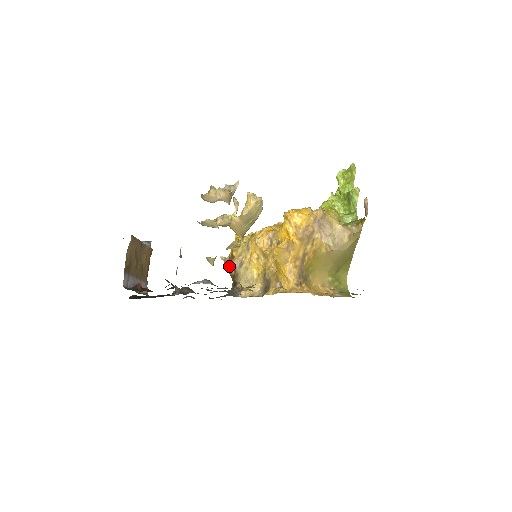
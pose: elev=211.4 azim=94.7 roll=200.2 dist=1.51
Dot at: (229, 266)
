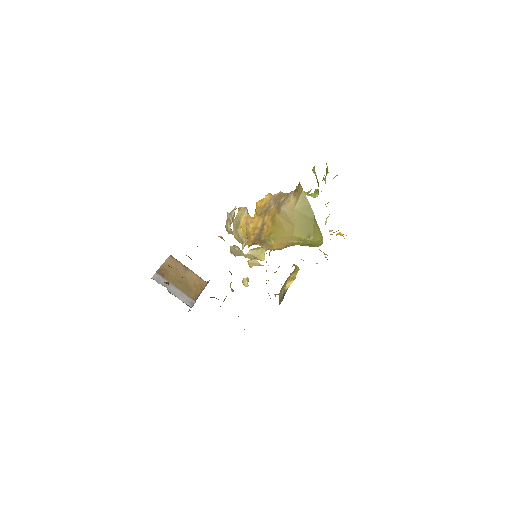
Dot at: occluded
